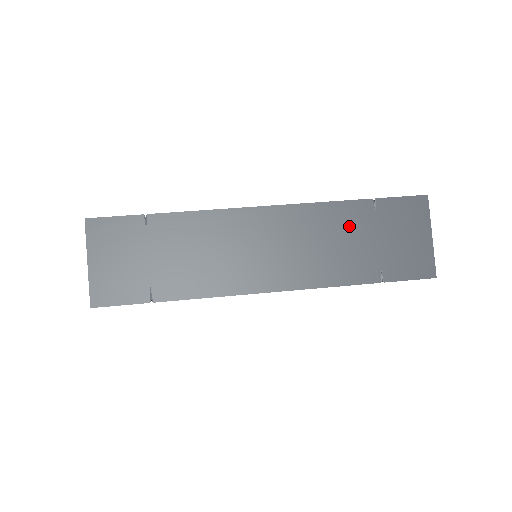
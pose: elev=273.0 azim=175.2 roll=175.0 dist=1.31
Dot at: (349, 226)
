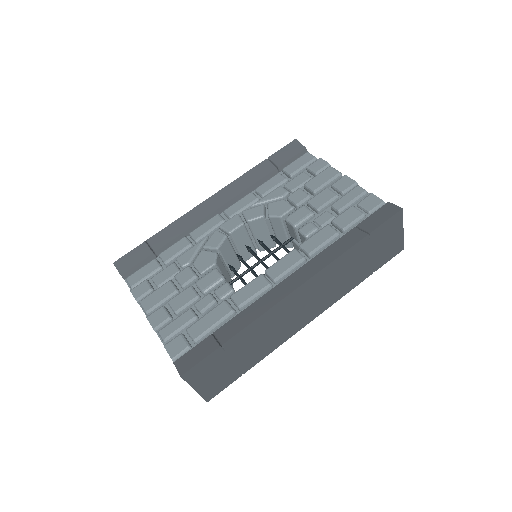
Dot at: (354, 259)
